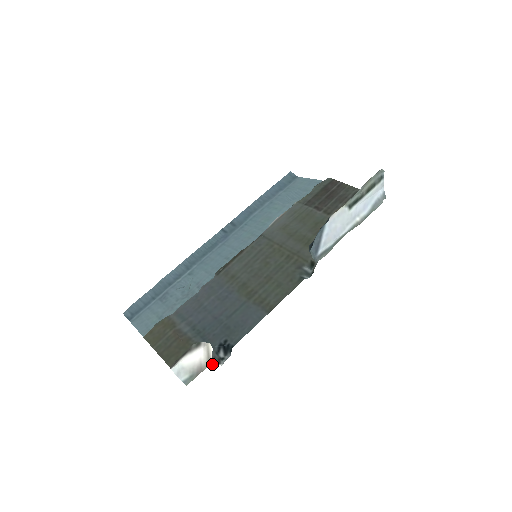
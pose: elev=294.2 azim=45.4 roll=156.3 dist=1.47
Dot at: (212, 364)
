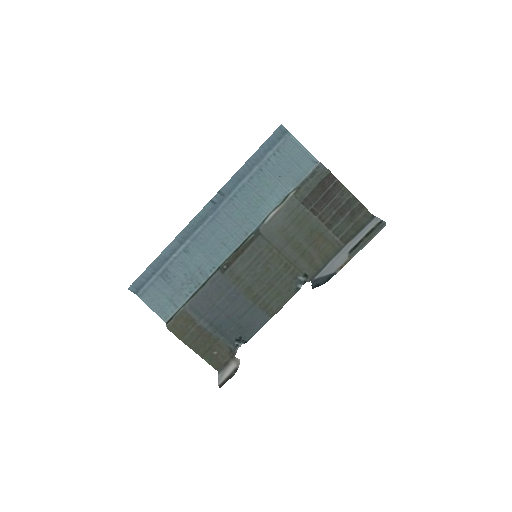
Dot at: (234, 356)
